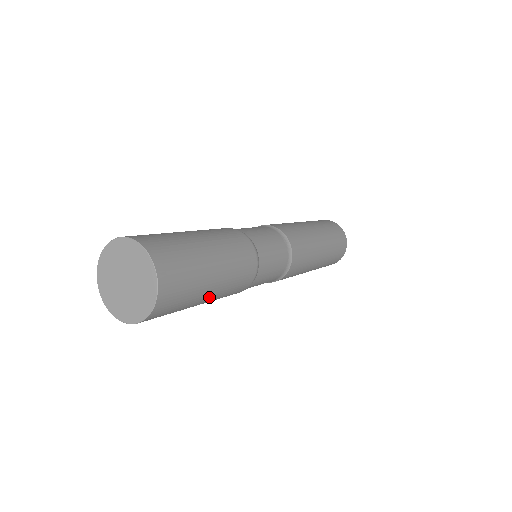
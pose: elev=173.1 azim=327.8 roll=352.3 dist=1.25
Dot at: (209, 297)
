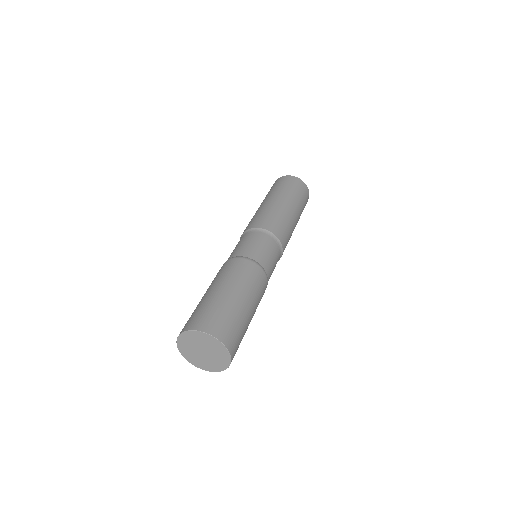
Dot at: occluded
